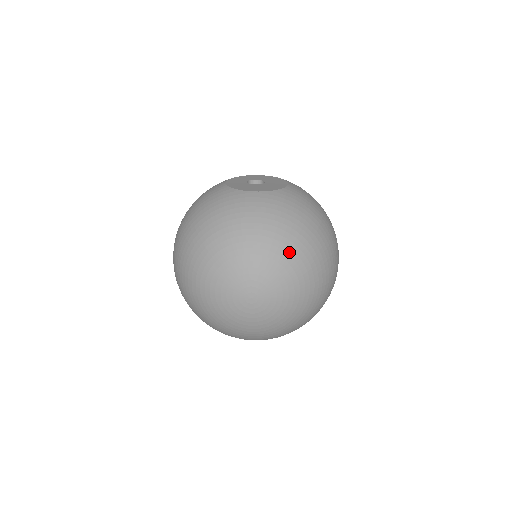
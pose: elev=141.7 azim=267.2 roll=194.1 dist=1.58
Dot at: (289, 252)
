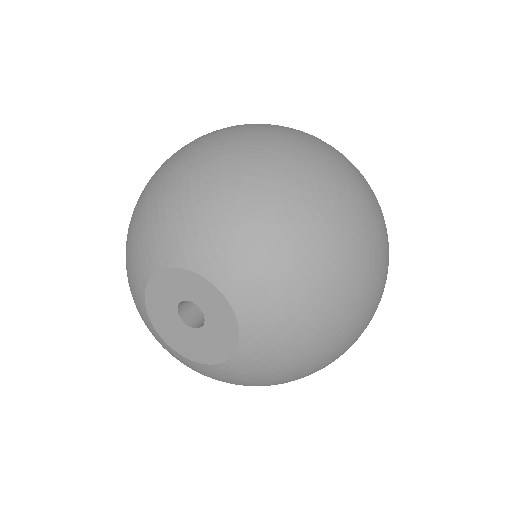
Dot at: occluded
